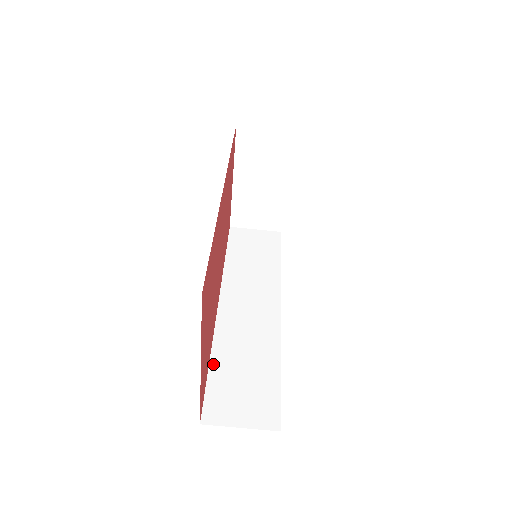
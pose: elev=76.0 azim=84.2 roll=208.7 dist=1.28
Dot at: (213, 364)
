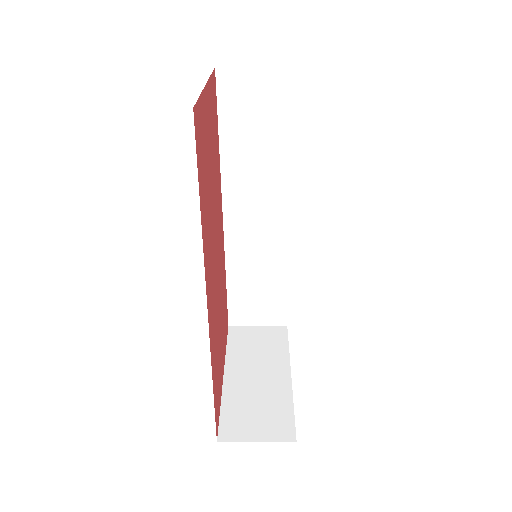
Dot at: (229, 282)
